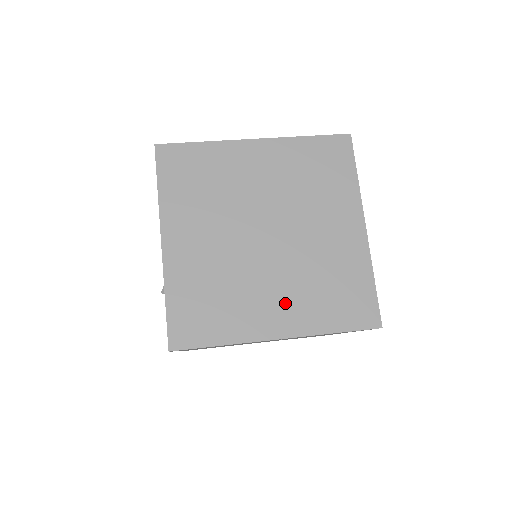
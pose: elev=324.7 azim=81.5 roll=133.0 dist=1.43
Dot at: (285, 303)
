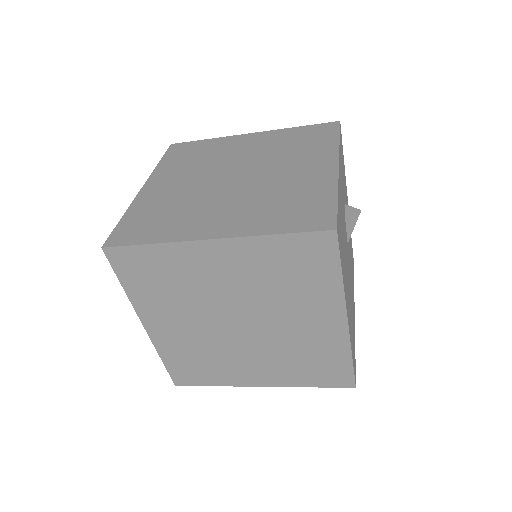
Dot at: (231, 215)
